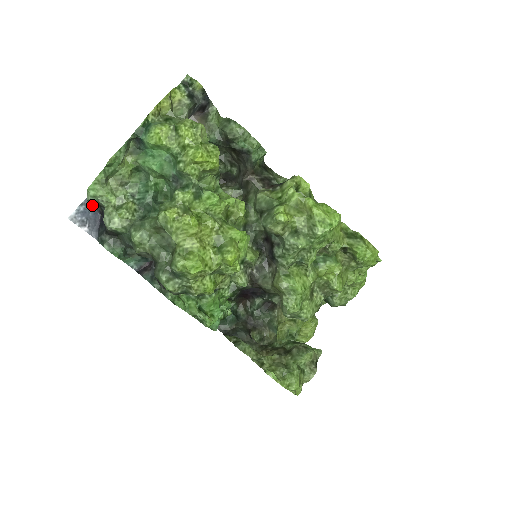
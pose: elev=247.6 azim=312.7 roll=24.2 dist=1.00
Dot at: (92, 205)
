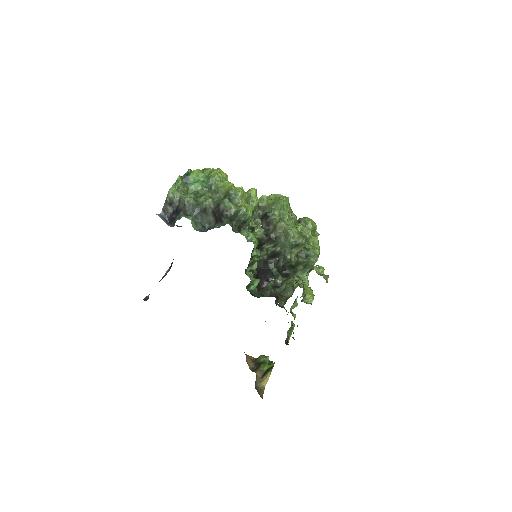
Dot at: (164, 216)
